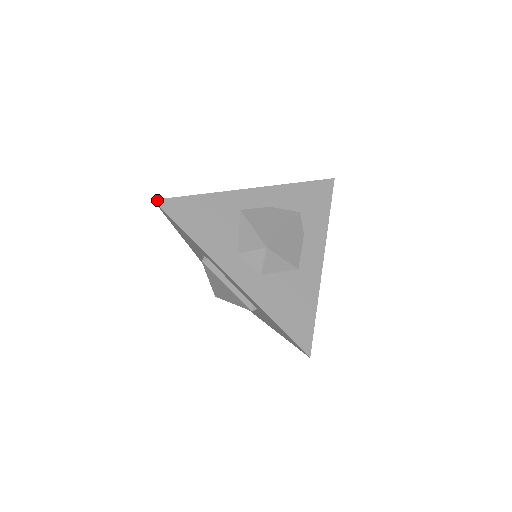
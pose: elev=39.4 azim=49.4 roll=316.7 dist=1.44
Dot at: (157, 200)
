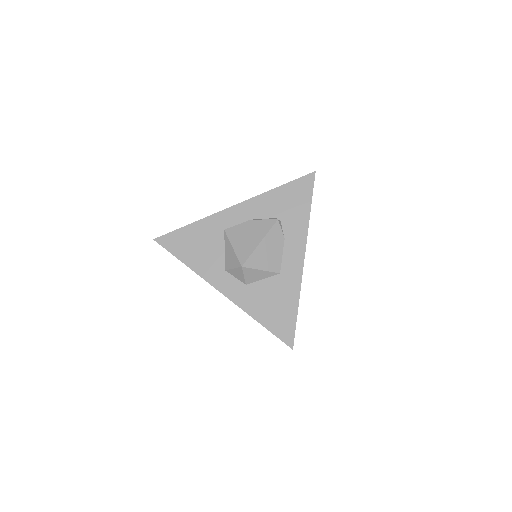
Dot at: (156, 239)
